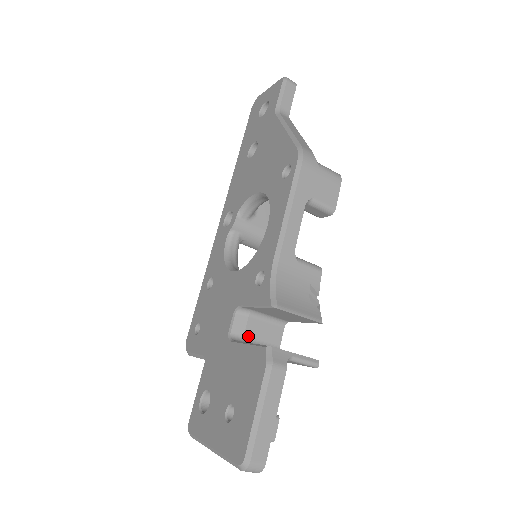
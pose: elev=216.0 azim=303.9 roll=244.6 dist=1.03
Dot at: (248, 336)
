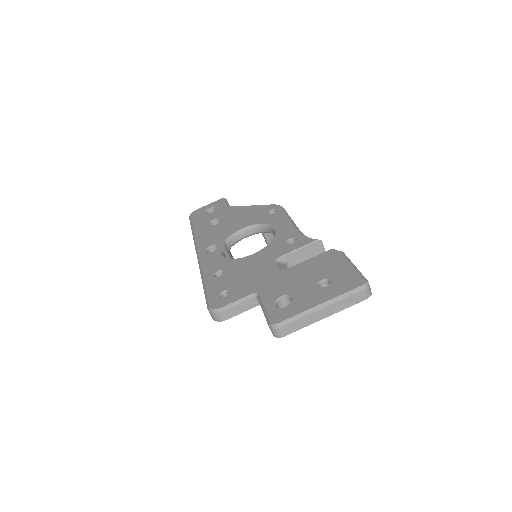
Dot at: occluded
